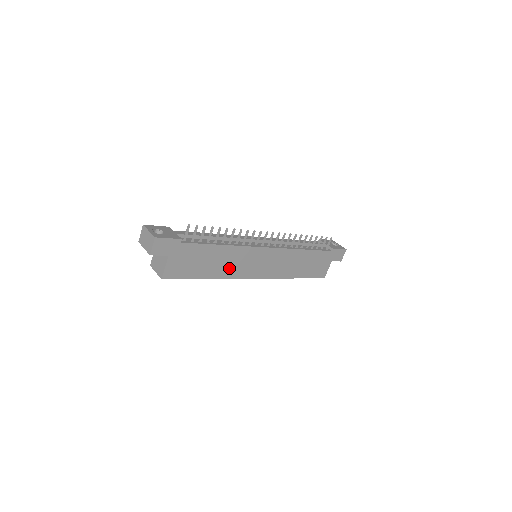
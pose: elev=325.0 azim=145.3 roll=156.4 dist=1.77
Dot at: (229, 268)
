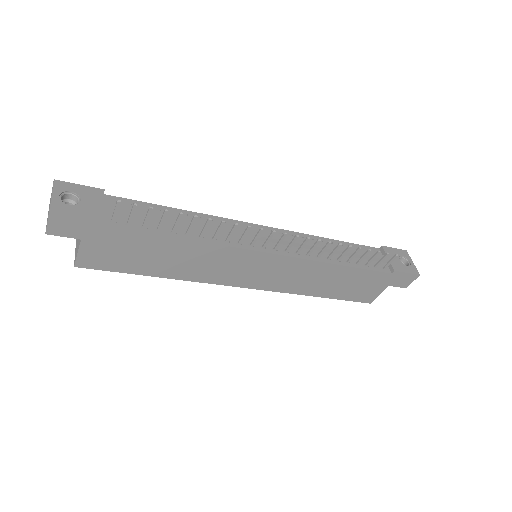
Dot at: (198, 269)
